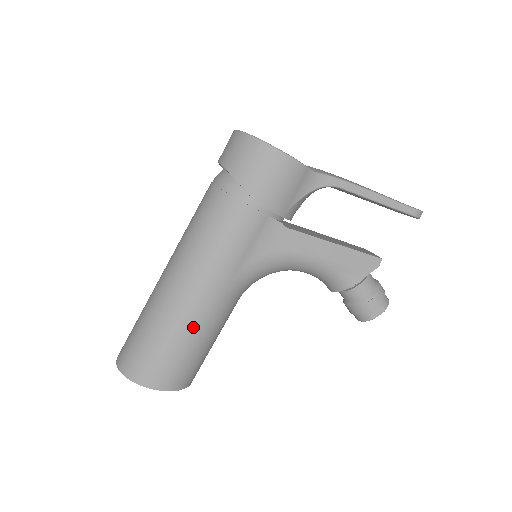
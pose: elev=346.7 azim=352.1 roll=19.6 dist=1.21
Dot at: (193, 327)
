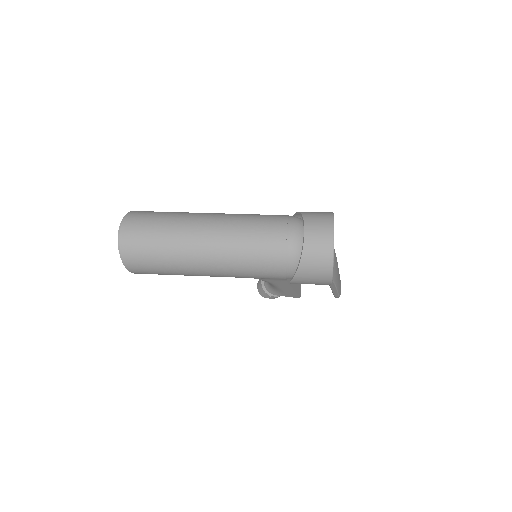
Dot at: (187, 275)
